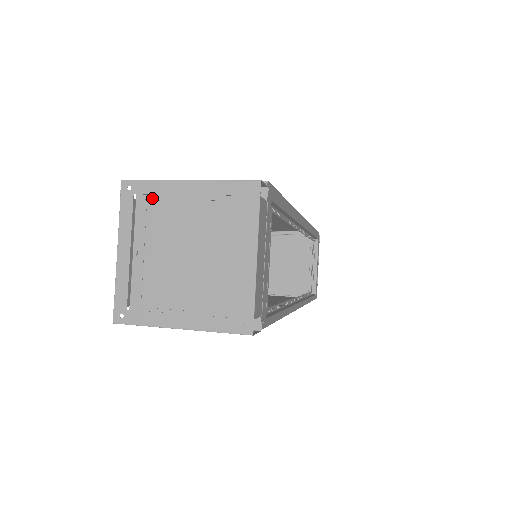
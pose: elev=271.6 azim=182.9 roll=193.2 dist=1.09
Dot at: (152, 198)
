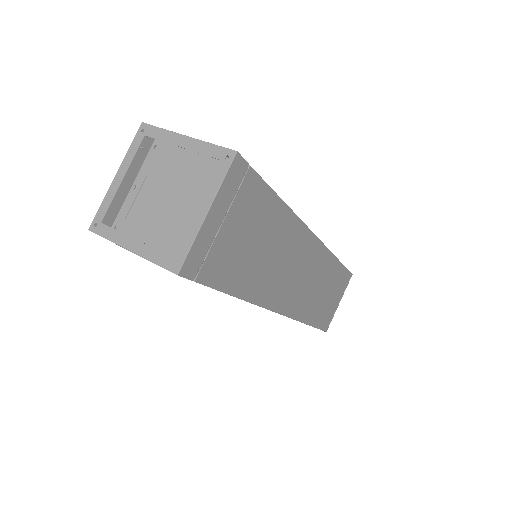
Dot at: (120, 227)
